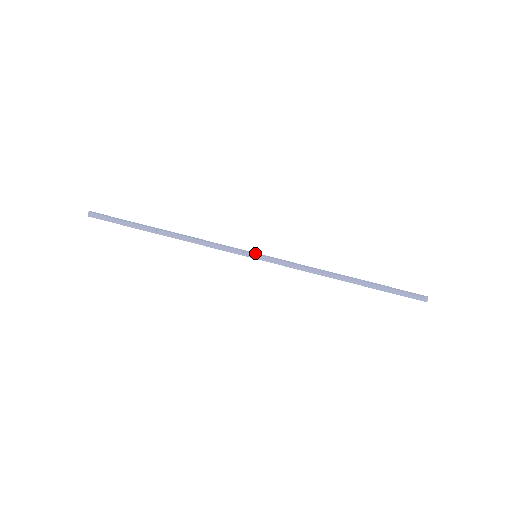
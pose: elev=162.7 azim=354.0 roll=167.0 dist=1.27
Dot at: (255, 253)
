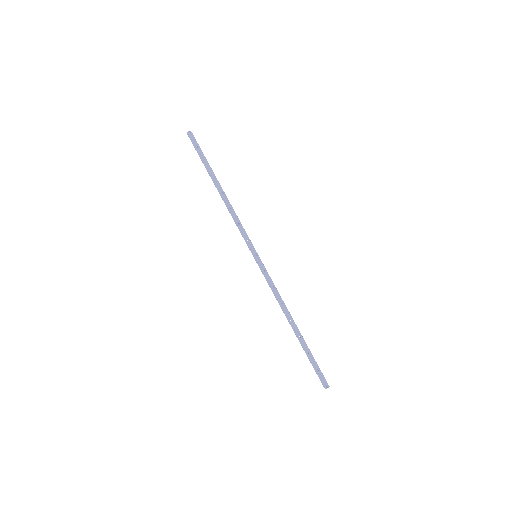
Dot at: (256, 254)
